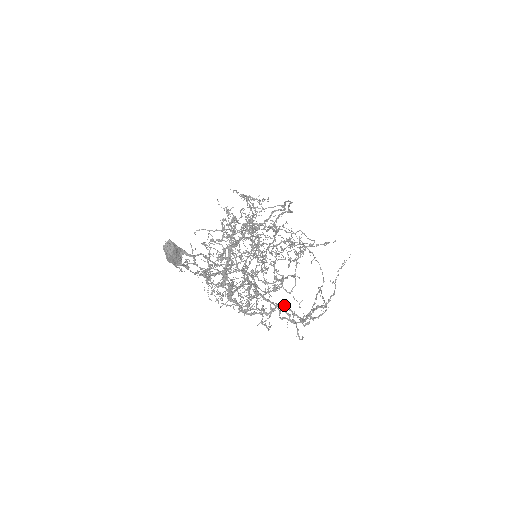
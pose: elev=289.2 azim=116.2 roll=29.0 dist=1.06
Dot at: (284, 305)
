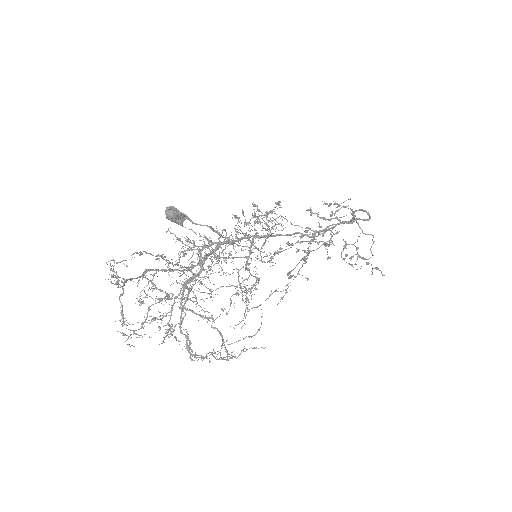
Dot at: (187, 336)
